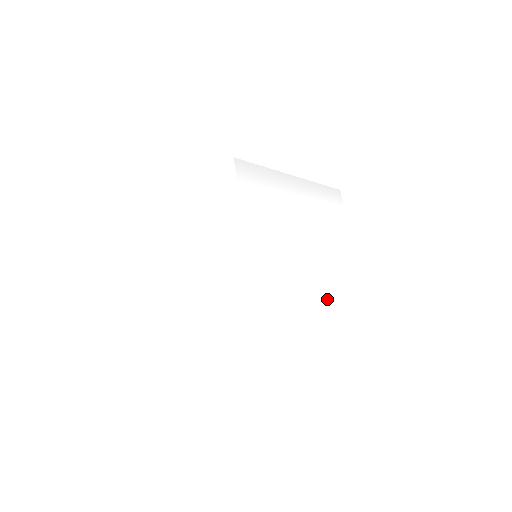
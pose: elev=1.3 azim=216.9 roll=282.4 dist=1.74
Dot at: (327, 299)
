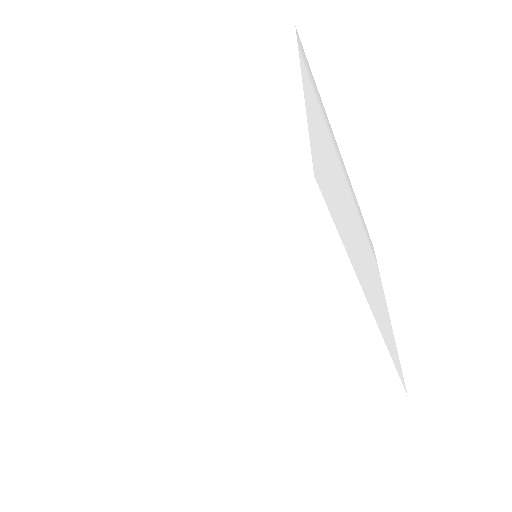
Dot at: (378, 321)
